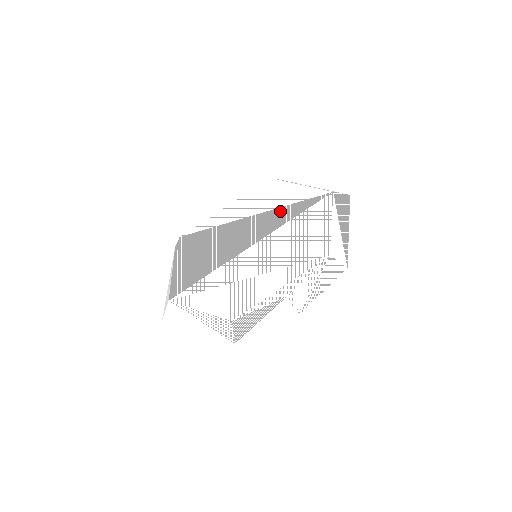
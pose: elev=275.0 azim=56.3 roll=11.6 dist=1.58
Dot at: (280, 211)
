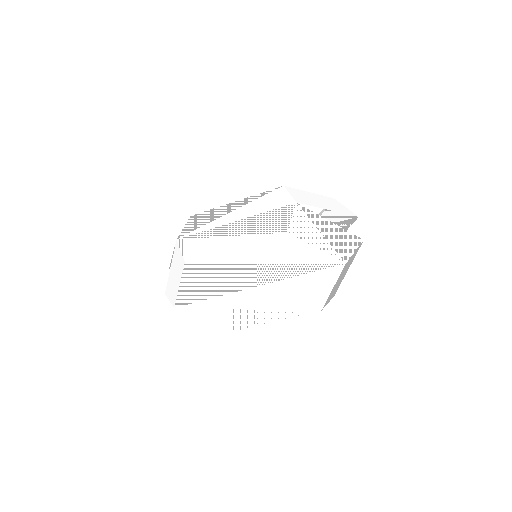
Dot at: (289, 267)
